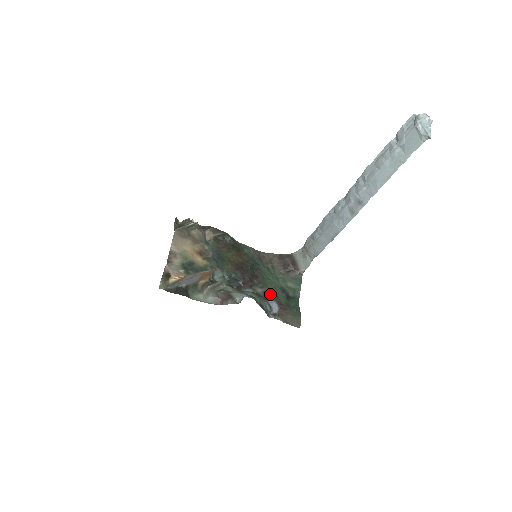
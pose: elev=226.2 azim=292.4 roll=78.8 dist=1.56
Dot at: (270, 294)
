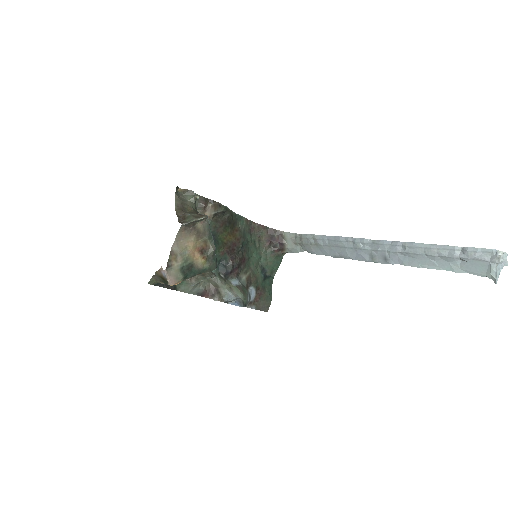
Dot at: (251, 279)
